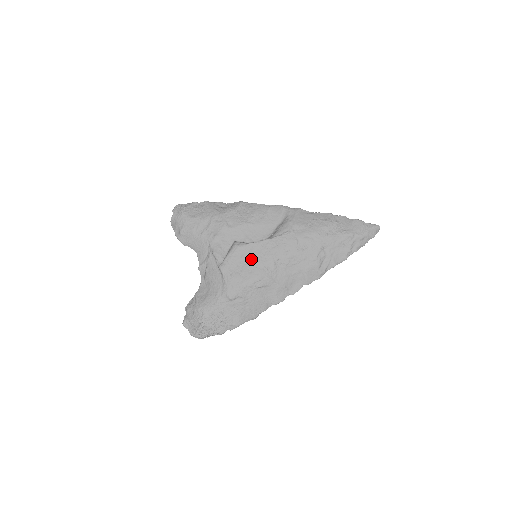
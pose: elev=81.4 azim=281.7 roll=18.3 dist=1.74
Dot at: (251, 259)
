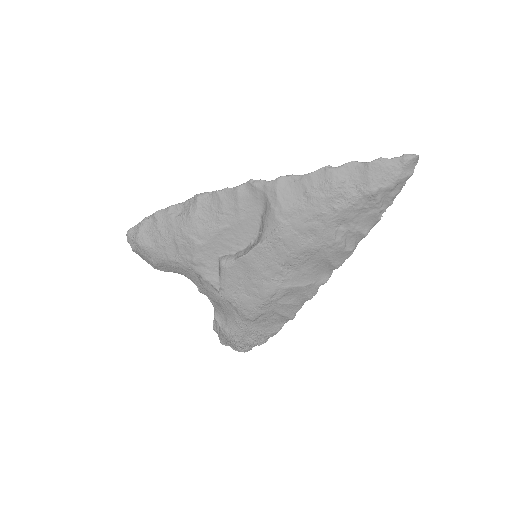
Dot at: (250, 276)
